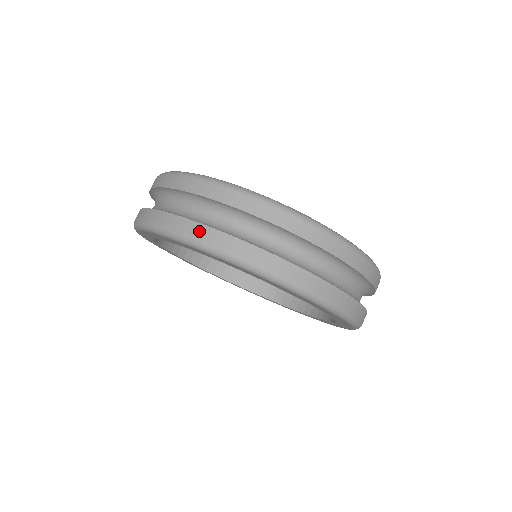
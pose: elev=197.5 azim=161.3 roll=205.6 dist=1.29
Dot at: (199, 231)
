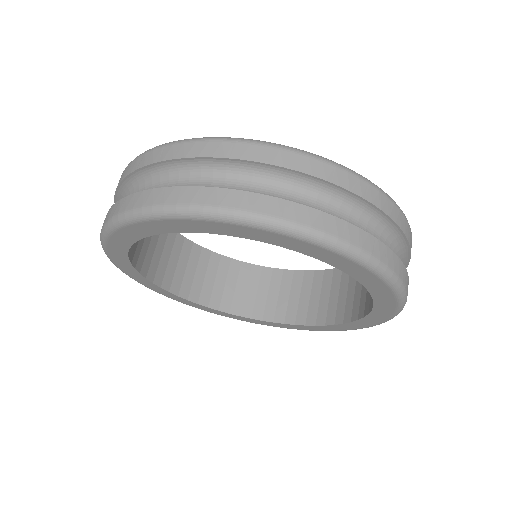
Dot at: (183, 195)
